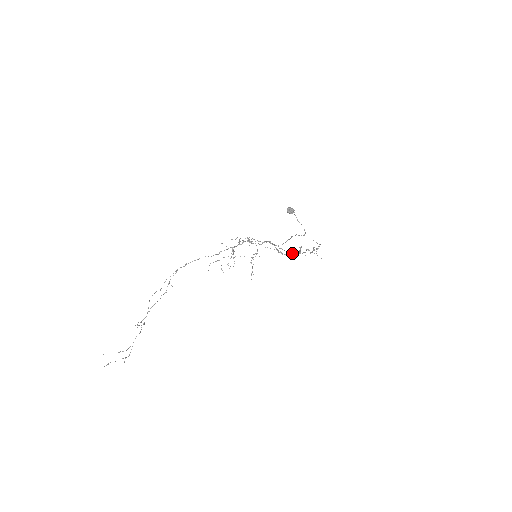
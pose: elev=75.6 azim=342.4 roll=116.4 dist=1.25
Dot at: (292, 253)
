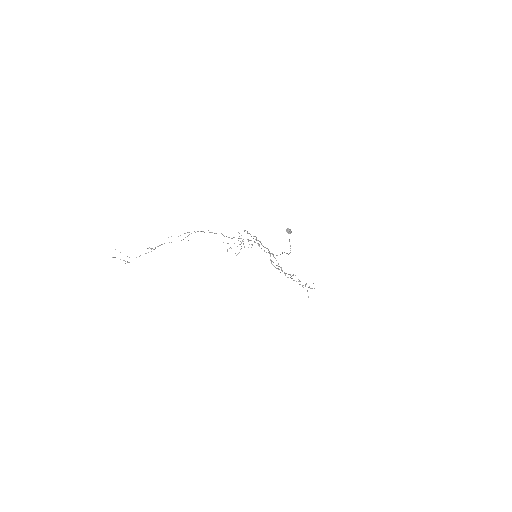
Dot at: occluded
